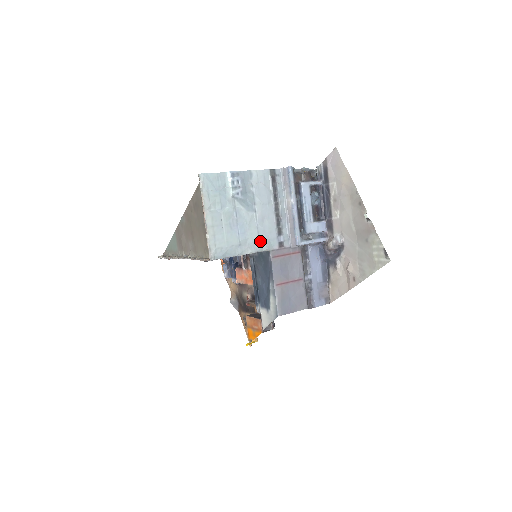
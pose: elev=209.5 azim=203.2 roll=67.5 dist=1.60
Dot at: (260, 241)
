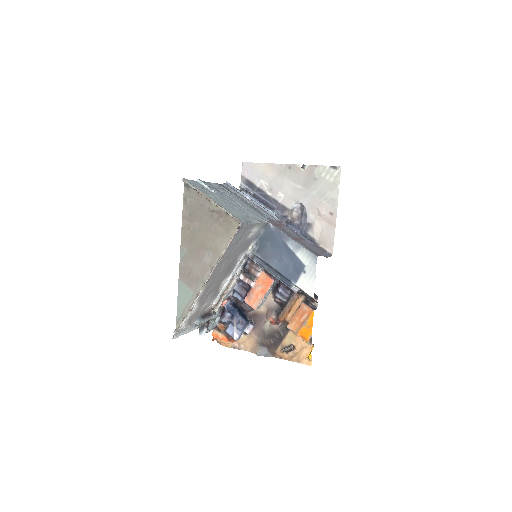
Dot at: (256, 216)
